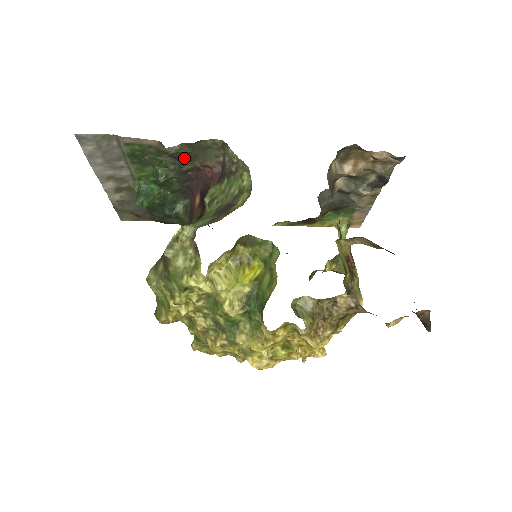
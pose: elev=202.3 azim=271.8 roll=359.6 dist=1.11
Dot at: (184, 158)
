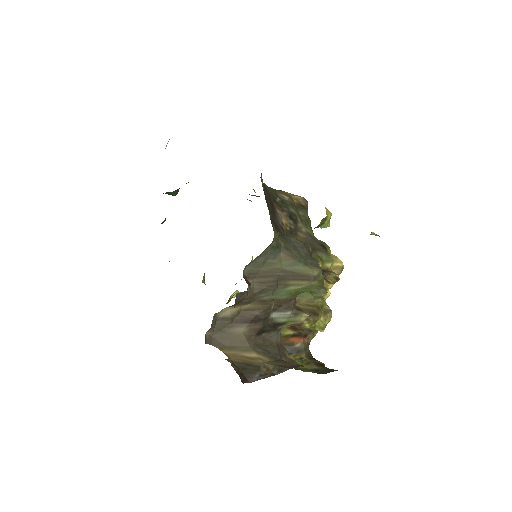
Dot at: occluded
